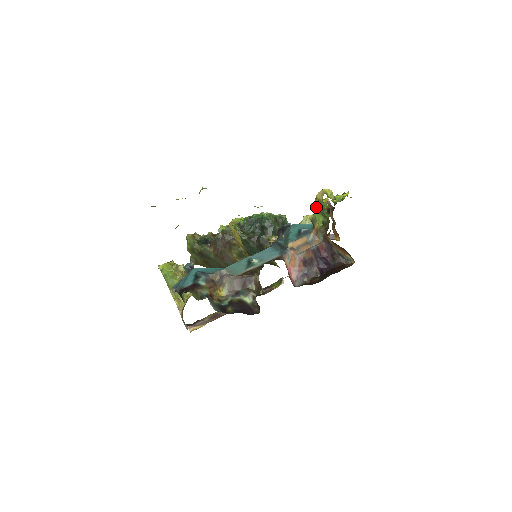
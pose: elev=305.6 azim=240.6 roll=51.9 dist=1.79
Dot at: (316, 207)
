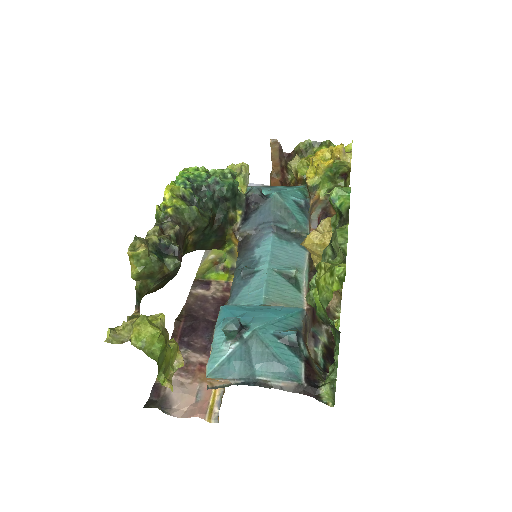
Dot at: (328, 170)
